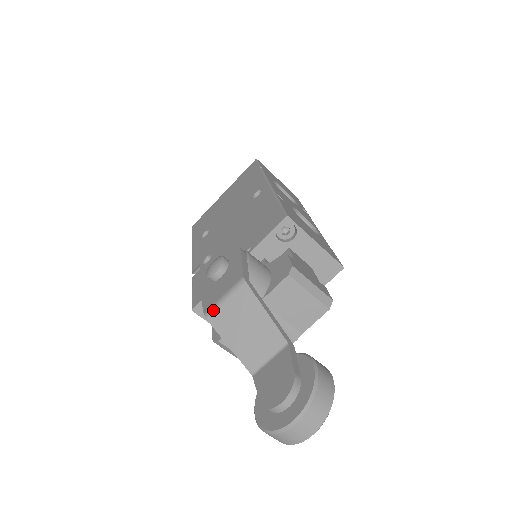
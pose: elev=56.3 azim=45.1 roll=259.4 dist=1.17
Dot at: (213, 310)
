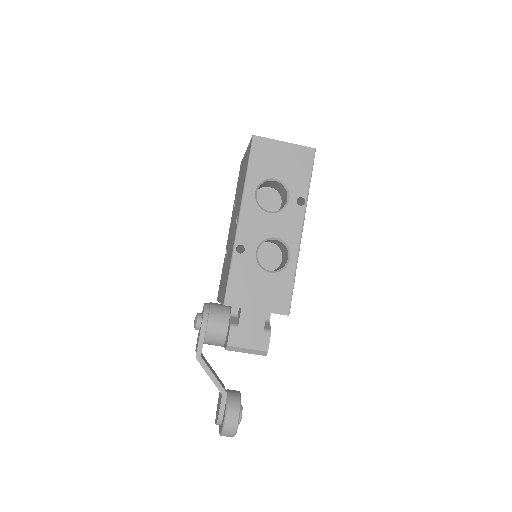
Dot at: occluded
